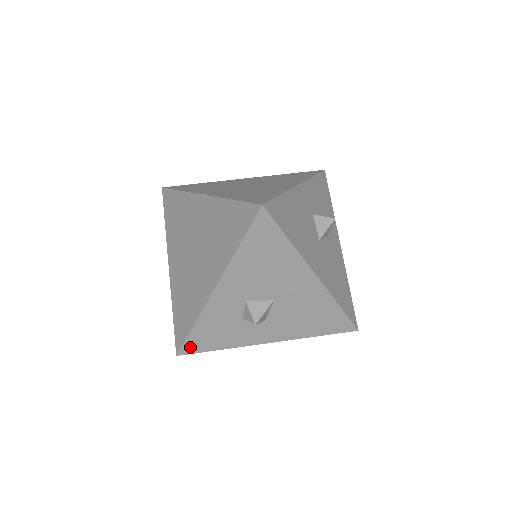
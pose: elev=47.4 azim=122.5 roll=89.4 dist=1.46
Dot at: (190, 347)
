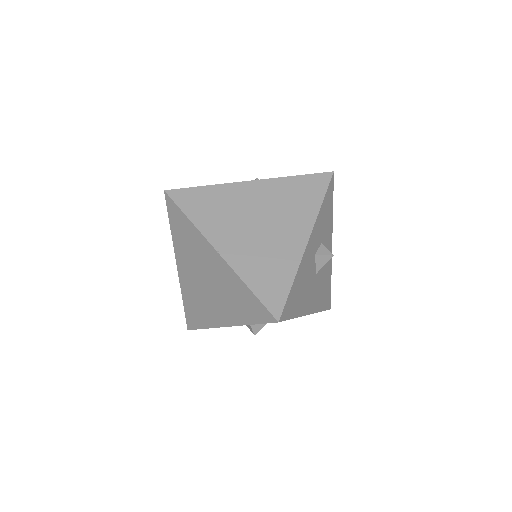
Dot at: occluded
